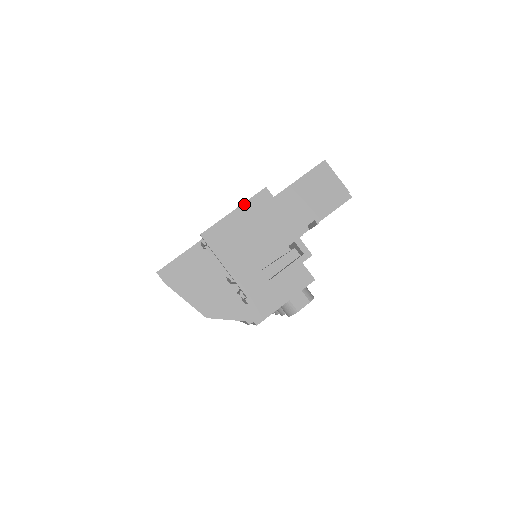
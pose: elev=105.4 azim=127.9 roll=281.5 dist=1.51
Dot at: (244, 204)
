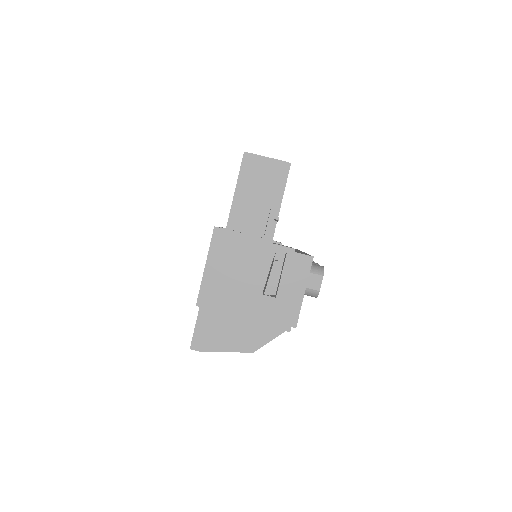
Dot at: (209, 255)
